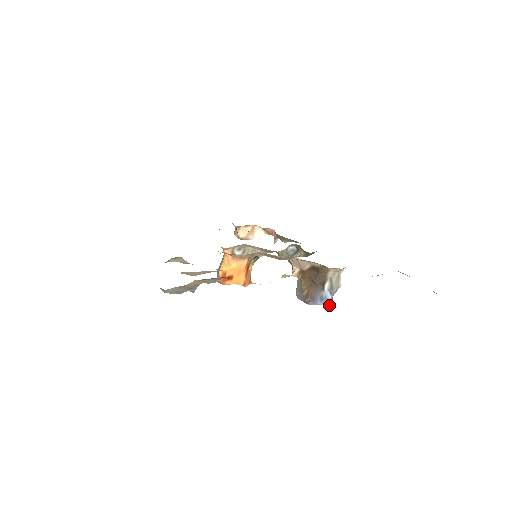
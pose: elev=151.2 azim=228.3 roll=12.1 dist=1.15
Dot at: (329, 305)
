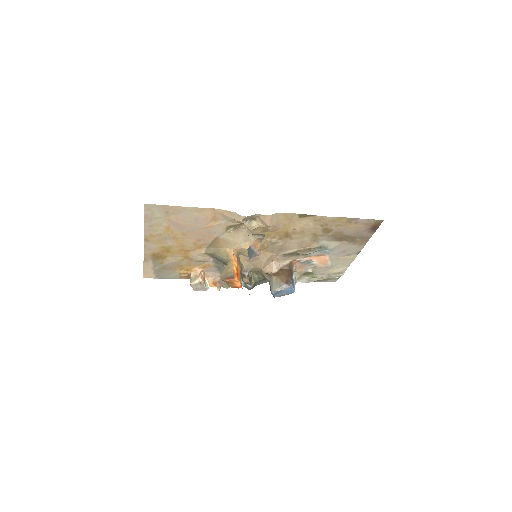
Dot at: occluded
